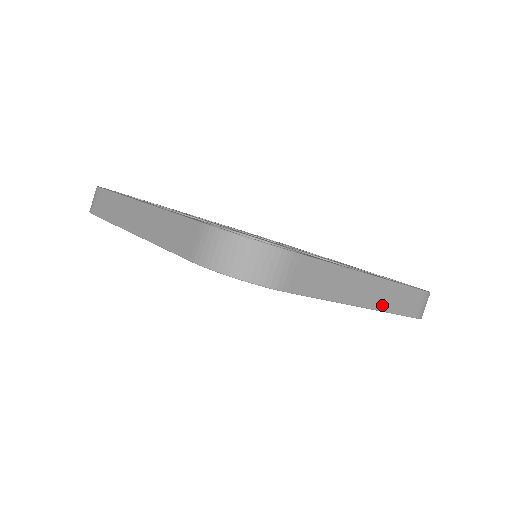
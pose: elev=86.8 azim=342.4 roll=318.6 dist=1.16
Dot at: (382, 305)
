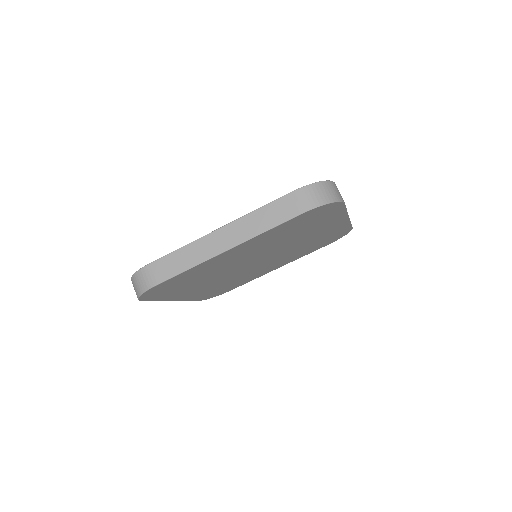
Dot at: occluded
